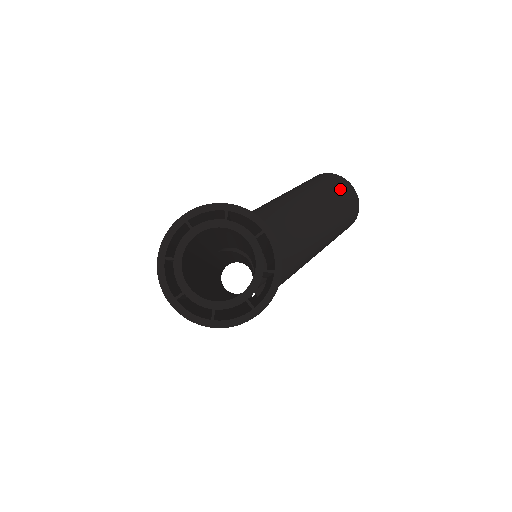
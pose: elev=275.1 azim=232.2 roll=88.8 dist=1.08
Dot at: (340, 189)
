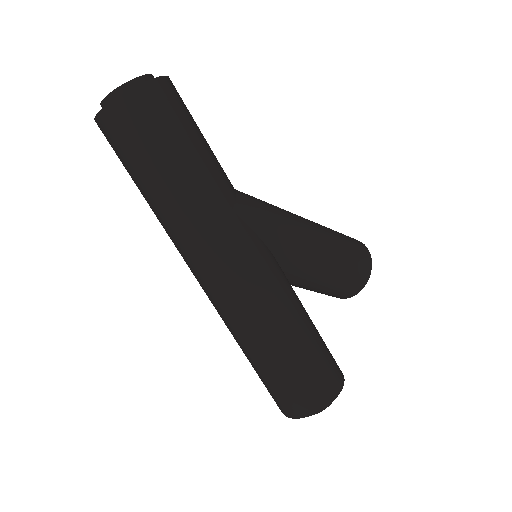
Dot at: occluded
